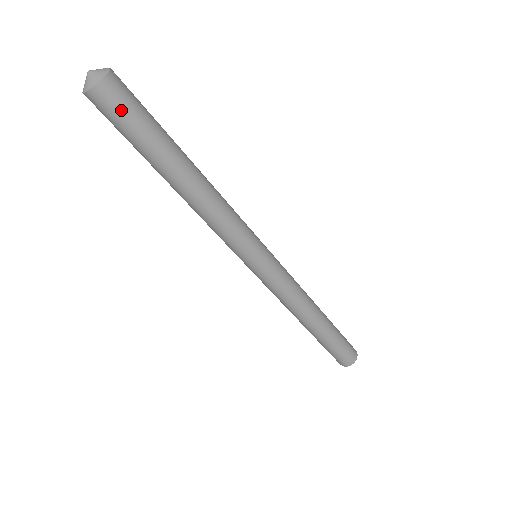
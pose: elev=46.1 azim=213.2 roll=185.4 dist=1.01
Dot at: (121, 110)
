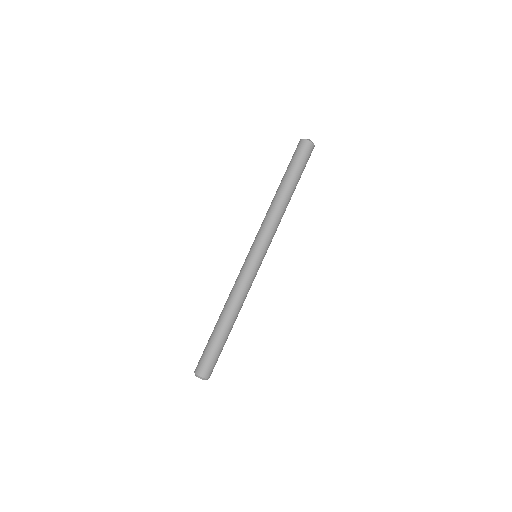
Dot at: occluded
